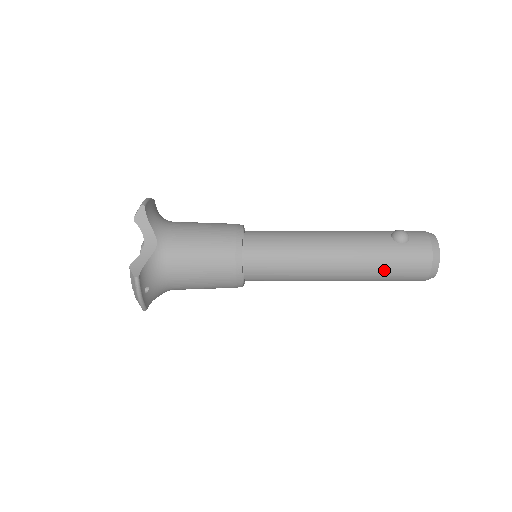
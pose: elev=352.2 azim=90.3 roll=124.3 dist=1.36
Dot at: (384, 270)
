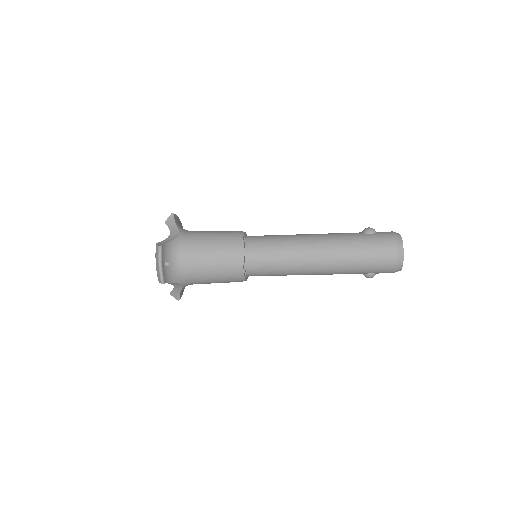
Dot at: (358, 253)
